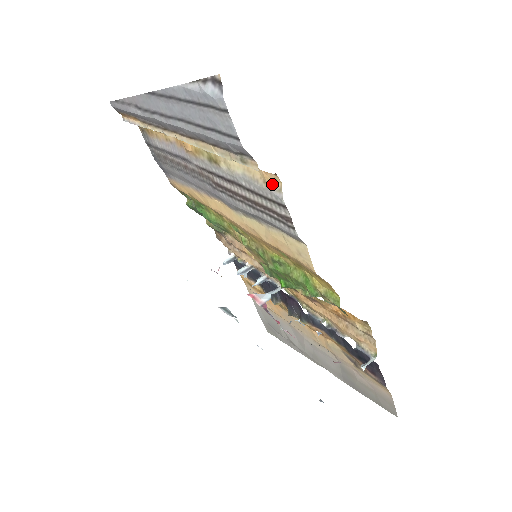
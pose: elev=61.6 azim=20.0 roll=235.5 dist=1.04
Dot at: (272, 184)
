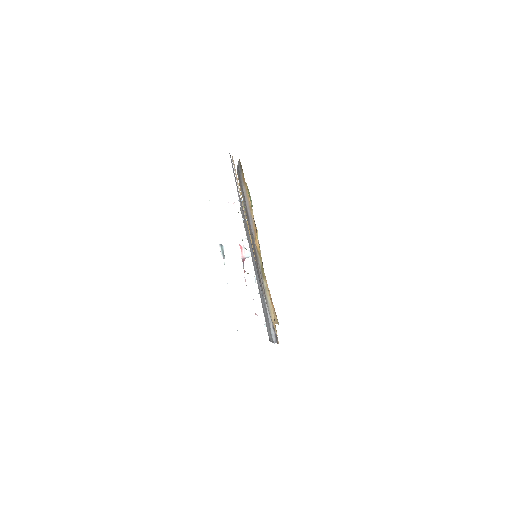
Dot at: (275, 329)
